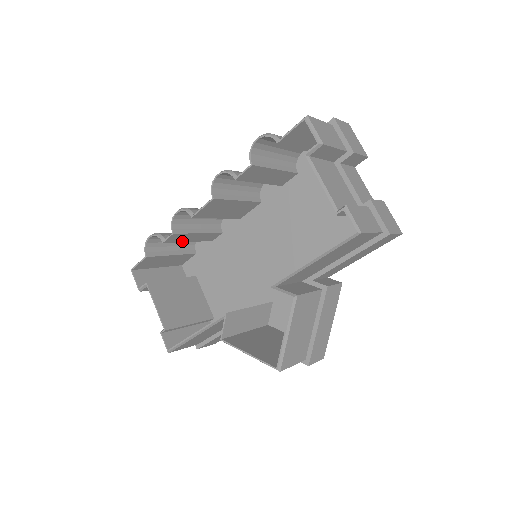
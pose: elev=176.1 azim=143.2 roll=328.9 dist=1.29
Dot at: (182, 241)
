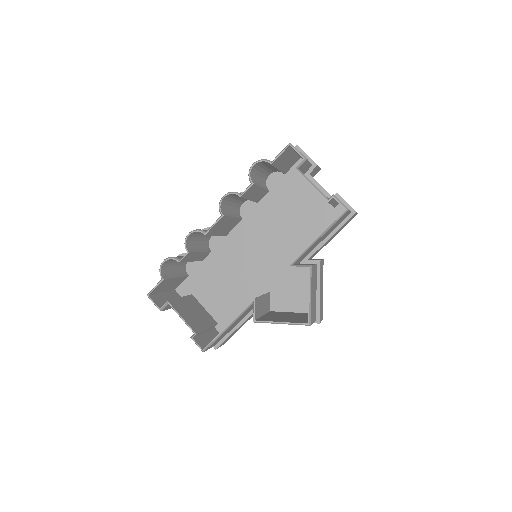
Dot at: (188, 261)
